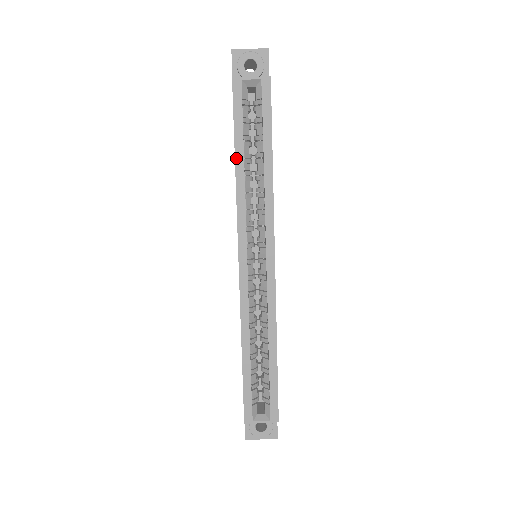
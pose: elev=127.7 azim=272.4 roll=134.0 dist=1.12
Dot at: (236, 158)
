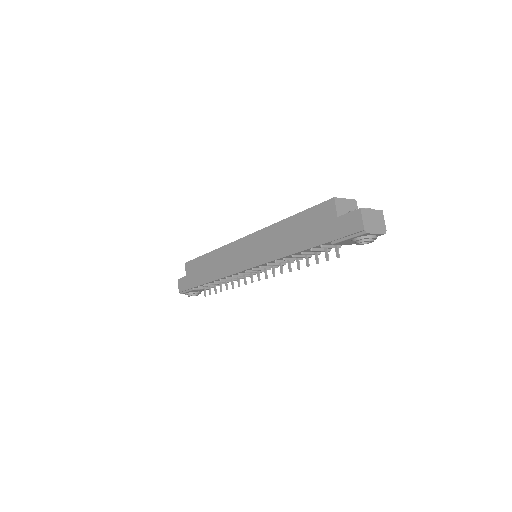
Dot at: (207, 253)
